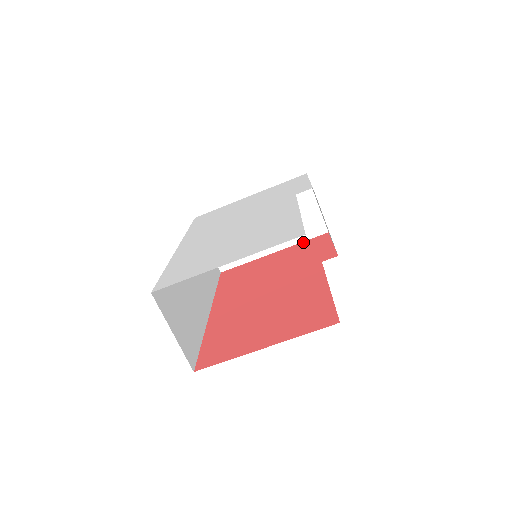
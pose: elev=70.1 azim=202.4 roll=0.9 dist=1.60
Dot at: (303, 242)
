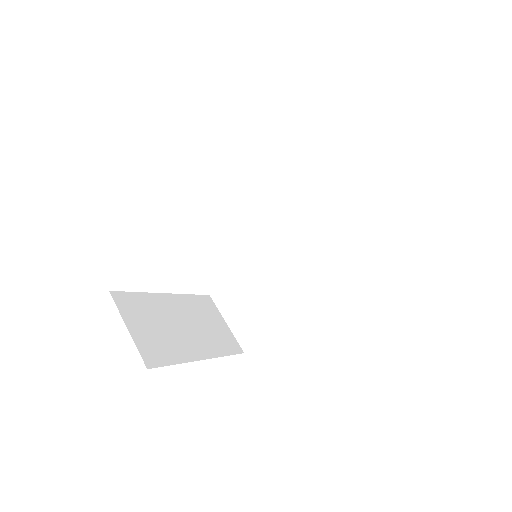
Dot at: (228, 354)
